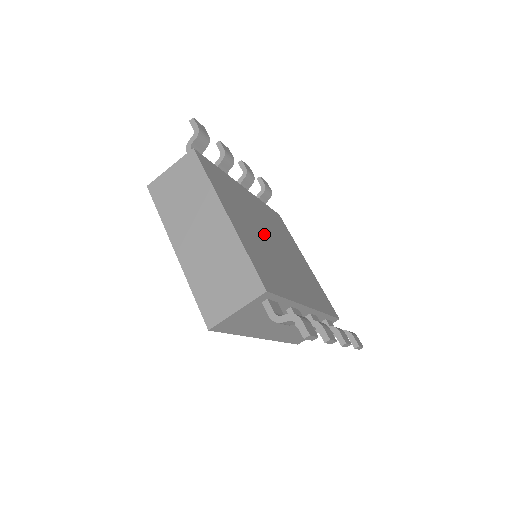
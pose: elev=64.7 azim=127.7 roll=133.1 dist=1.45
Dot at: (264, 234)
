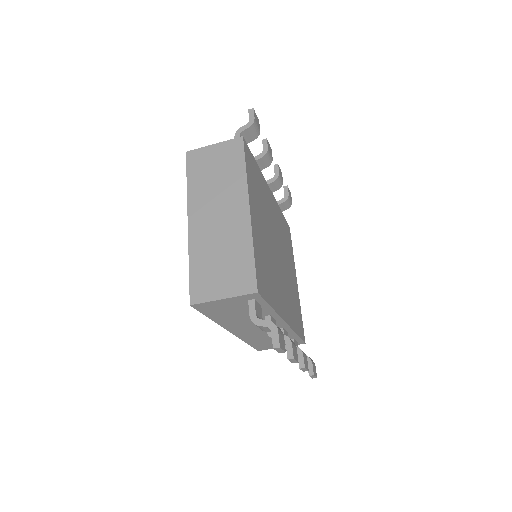
Dot at: (272, 240)
